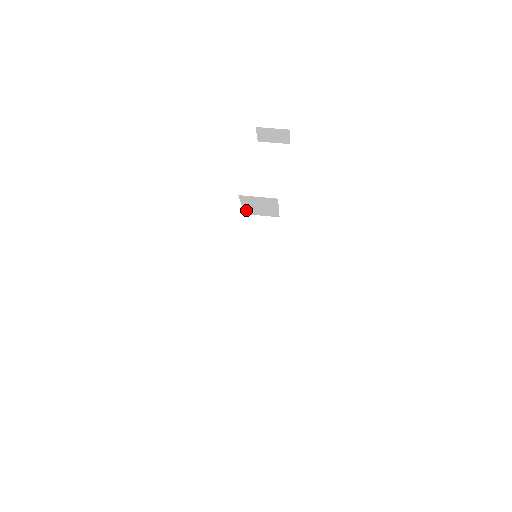
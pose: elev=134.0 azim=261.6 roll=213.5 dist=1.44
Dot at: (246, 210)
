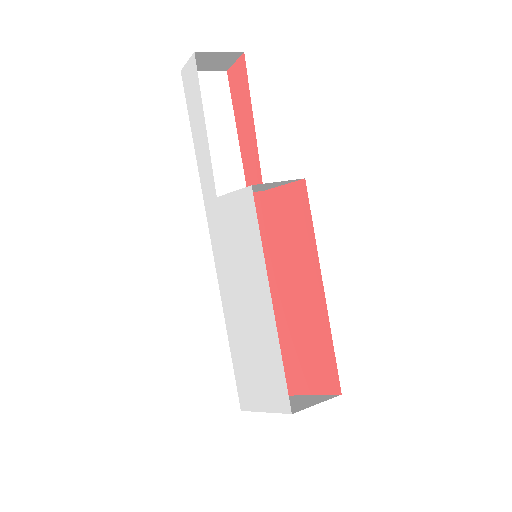
Dot at: occluded
